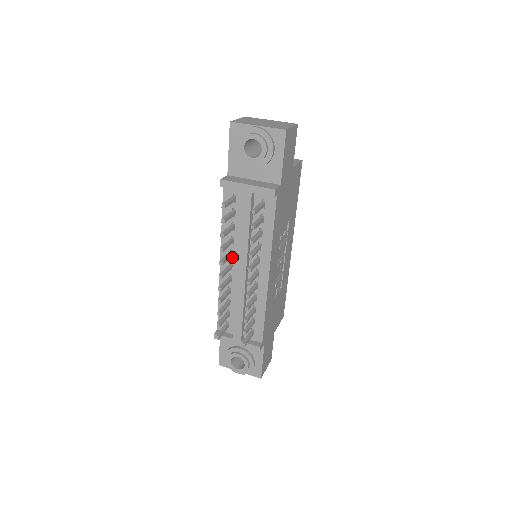
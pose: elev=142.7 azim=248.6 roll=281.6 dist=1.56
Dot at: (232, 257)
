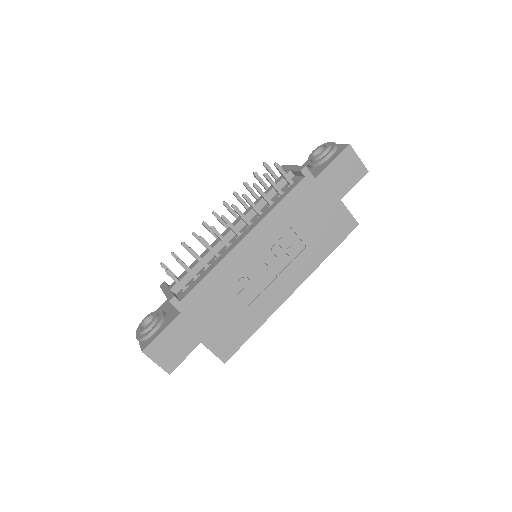
Dot at: occluded
